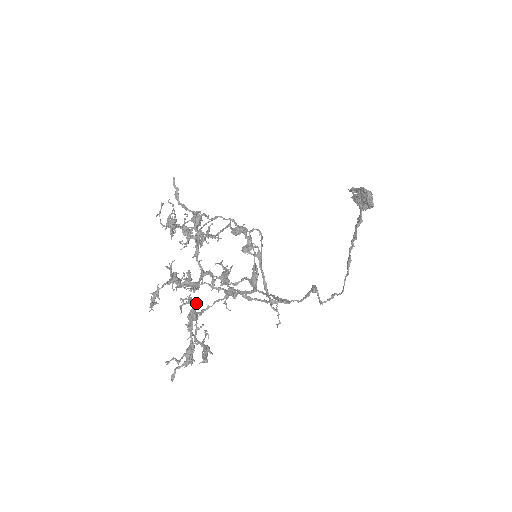
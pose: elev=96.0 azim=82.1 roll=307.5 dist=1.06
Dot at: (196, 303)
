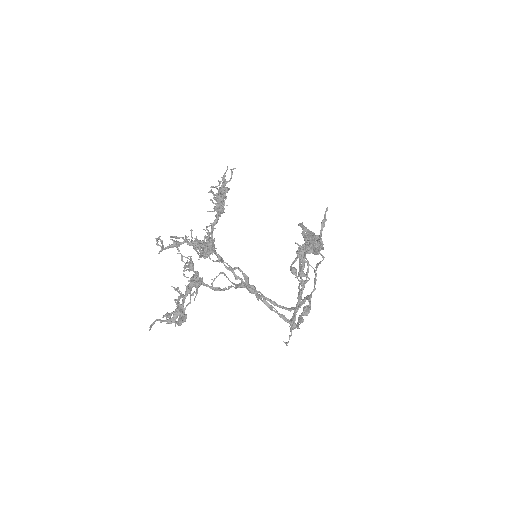
Dot at: occluded
